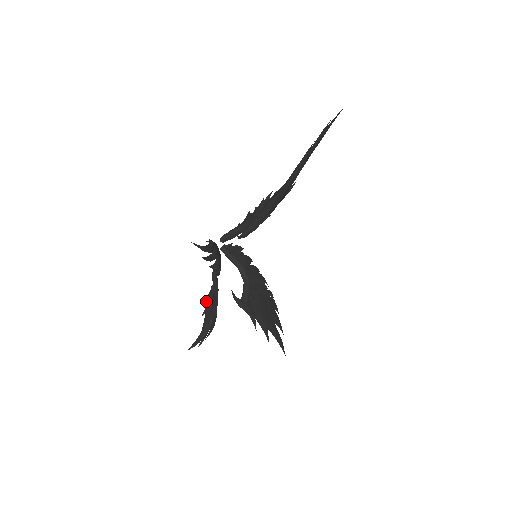
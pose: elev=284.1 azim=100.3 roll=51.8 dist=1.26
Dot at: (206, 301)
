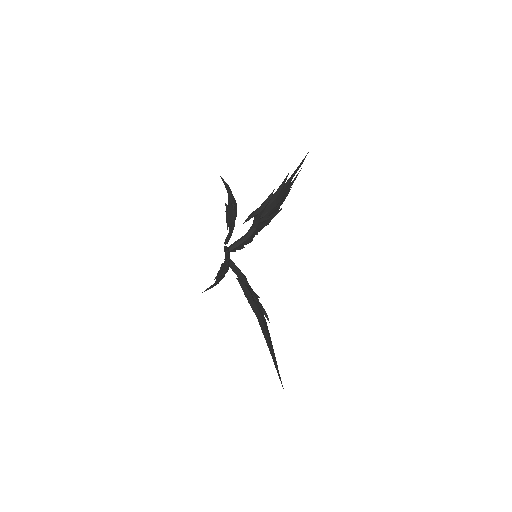
Dot at: (216, 276)
